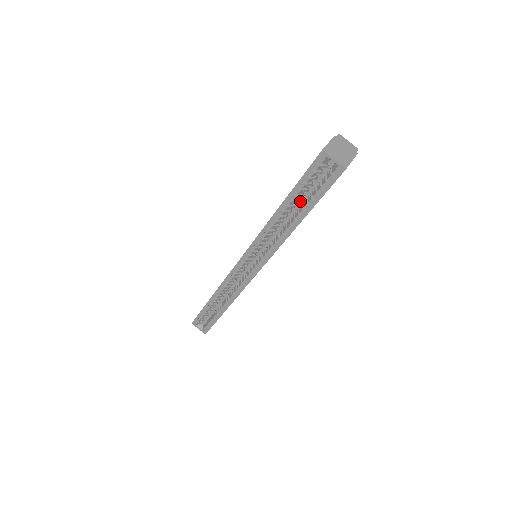
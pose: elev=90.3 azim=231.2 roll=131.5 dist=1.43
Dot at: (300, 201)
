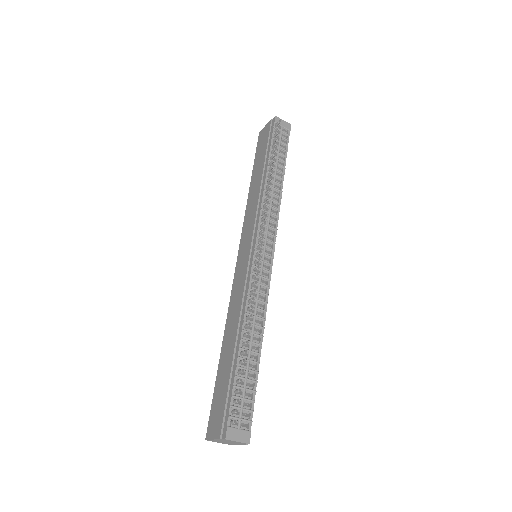
Dot at: occluded
